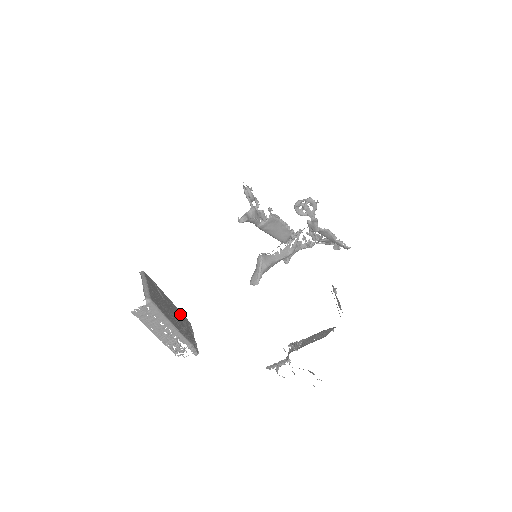
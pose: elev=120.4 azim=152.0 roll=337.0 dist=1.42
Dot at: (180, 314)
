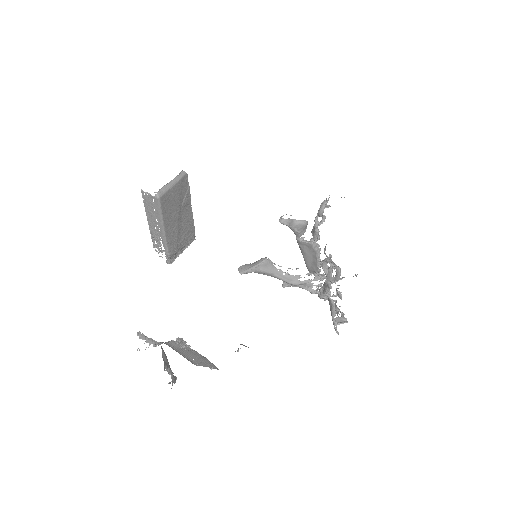
Dot at: (190, 227)
